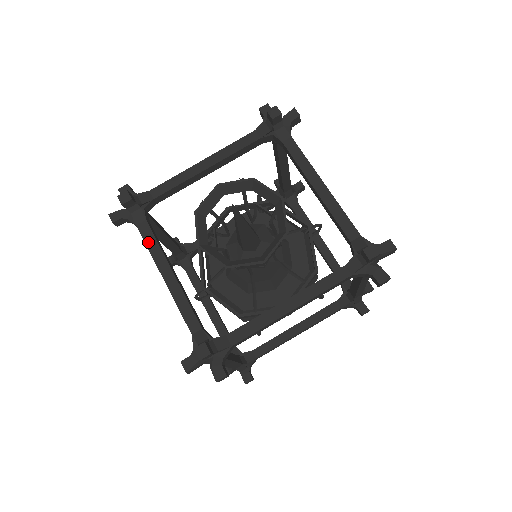
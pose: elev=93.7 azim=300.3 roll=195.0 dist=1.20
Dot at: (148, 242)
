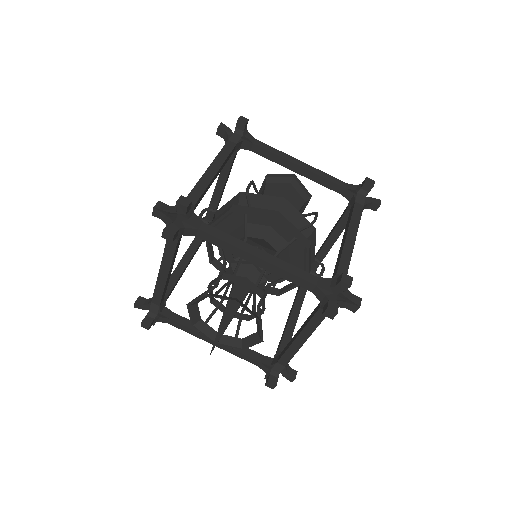
Dot at: (167, 250)
